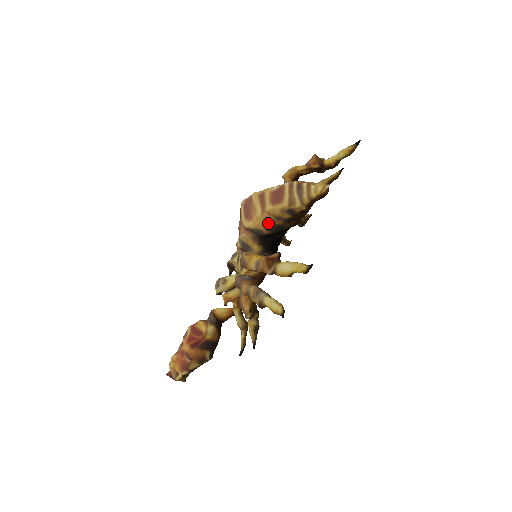
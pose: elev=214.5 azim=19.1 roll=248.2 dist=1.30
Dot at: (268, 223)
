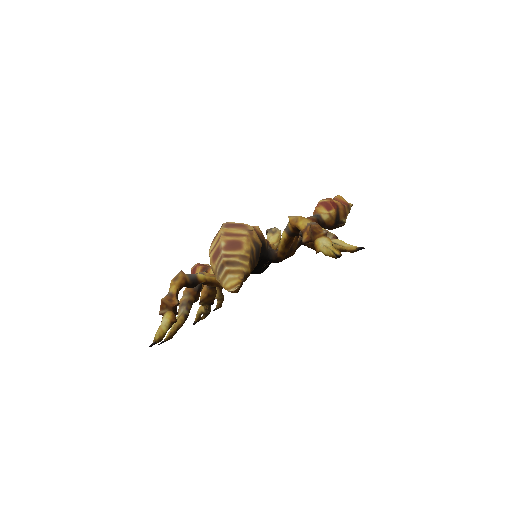
Dot at: occluded
